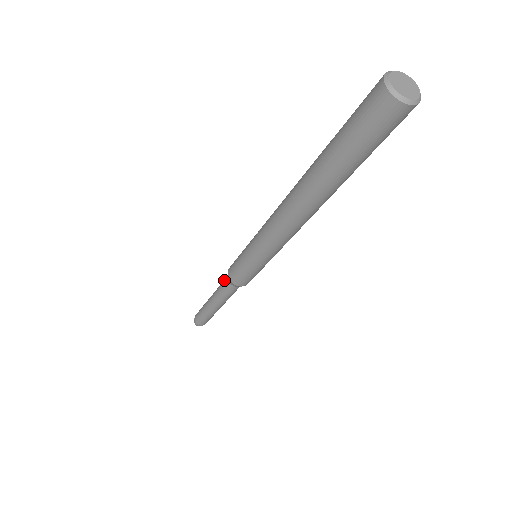
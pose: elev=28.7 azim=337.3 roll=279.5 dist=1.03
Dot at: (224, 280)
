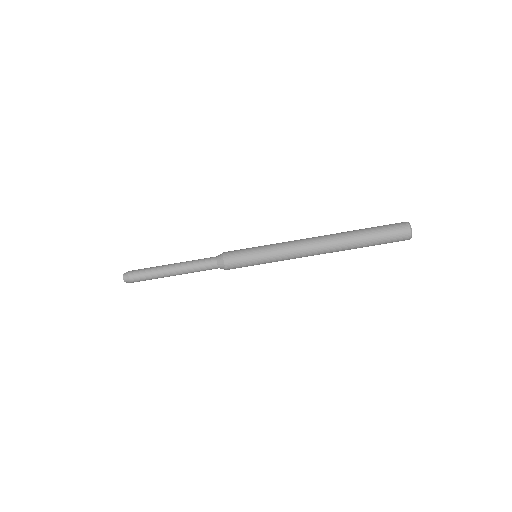
Dot at: (208, 258)
